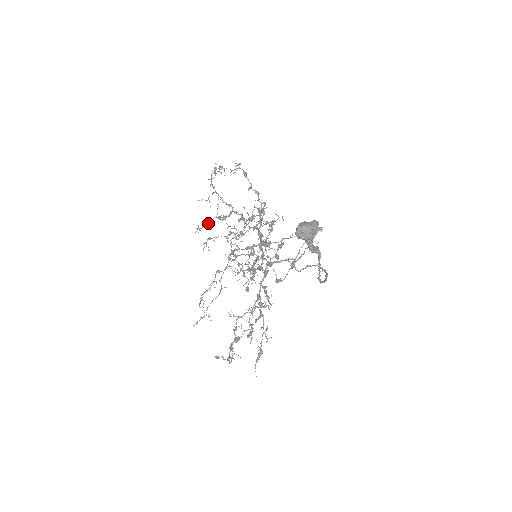
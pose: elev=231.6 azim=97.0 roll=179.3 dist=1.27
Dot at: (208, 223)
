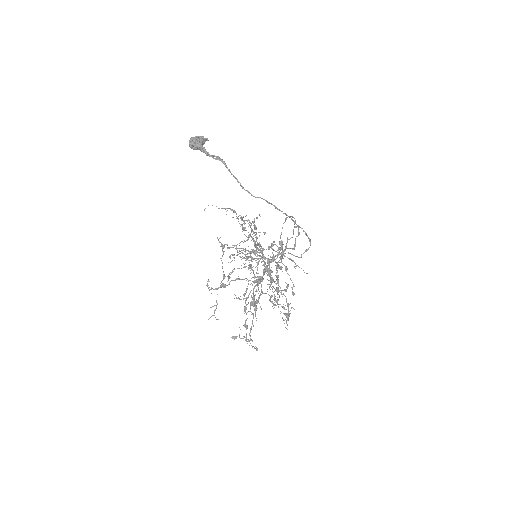
Dot at: occluded
